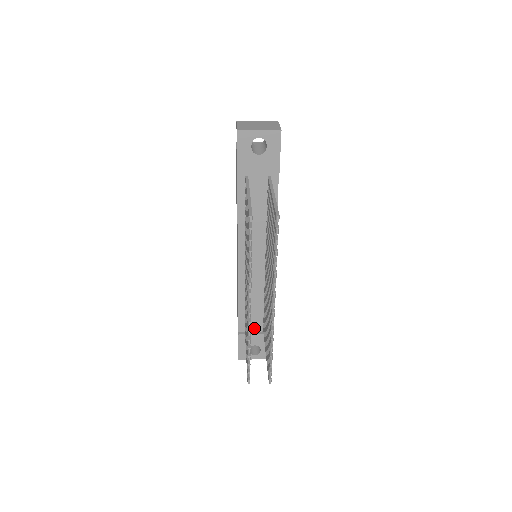
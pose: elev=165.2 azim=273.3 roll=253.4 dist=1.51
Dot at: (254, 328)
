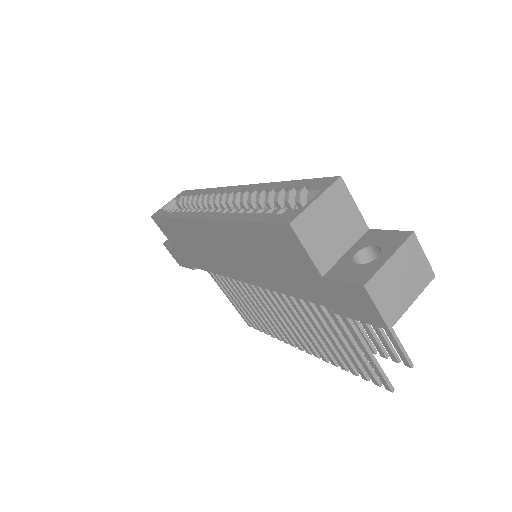
Dot at: occluded
